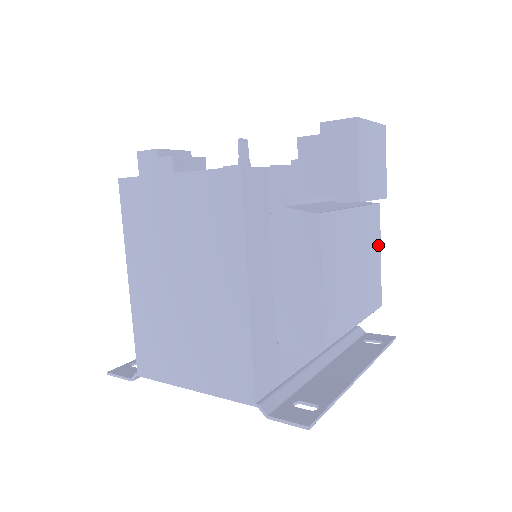
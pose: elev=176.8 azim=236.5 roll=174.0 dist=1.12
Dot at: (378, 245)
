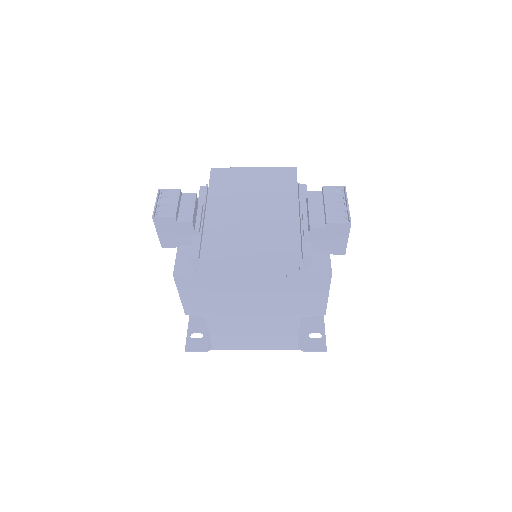
Dot at: occluded
